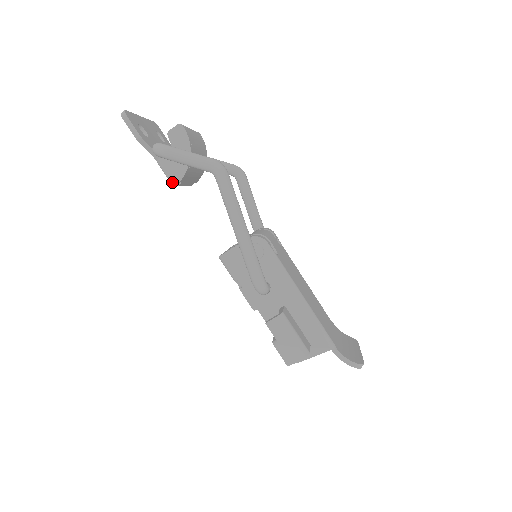
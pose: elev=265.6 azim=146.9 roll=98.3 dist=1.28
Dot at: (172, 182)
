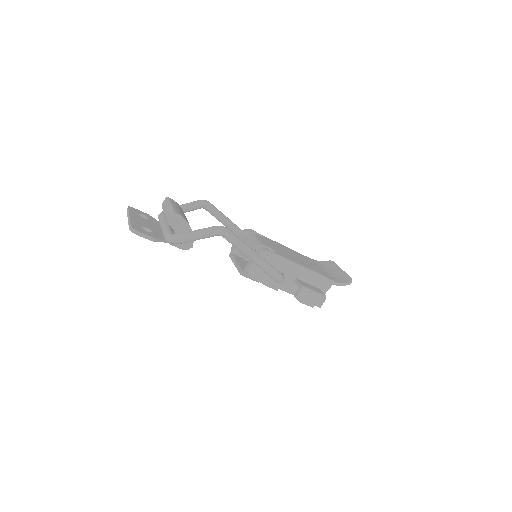
Dot at: occluded
